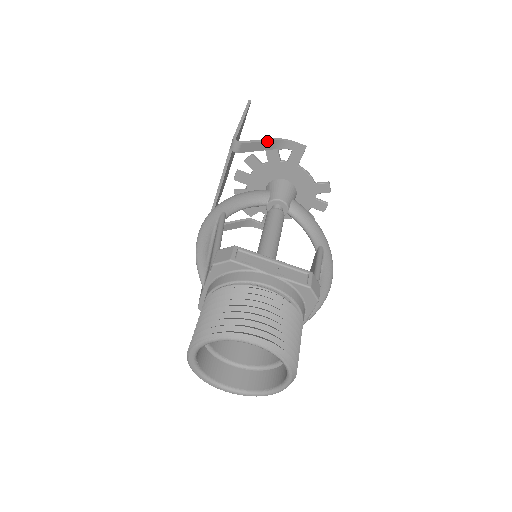
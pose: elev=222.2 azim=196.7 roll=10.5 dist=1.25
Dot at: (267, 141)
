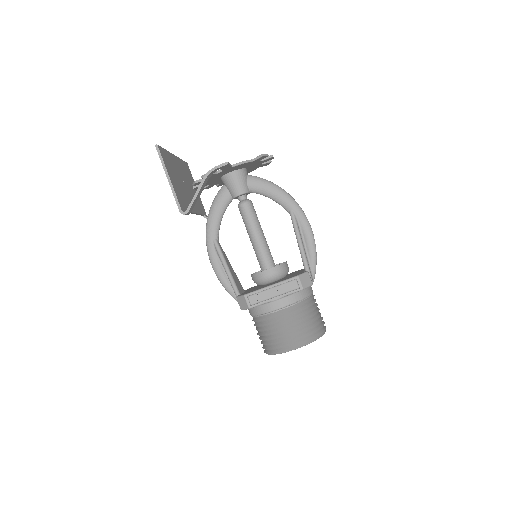
Dot at: (200, 188)
